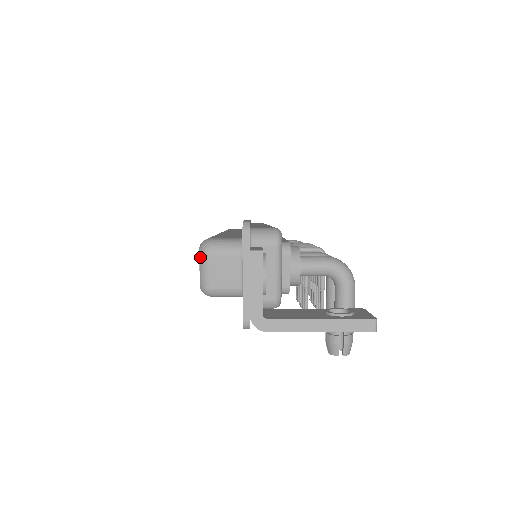
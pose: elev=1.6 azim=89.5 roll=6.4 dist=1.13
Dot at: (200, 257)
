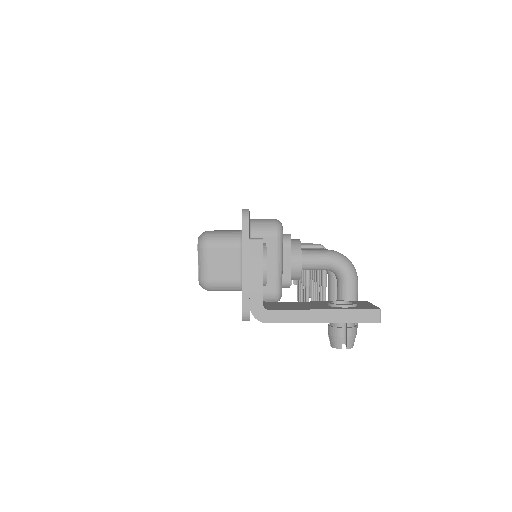
Dot at: (198, 249)
